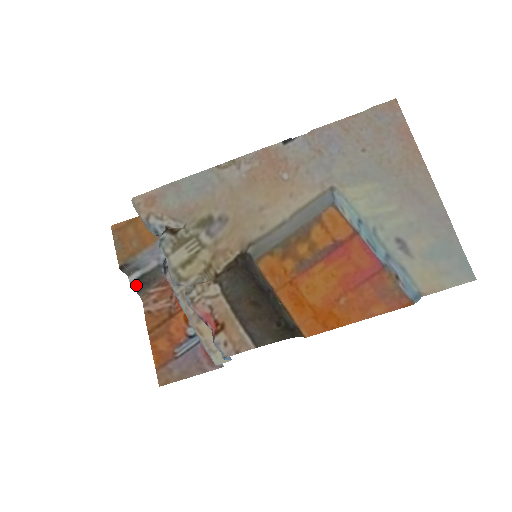
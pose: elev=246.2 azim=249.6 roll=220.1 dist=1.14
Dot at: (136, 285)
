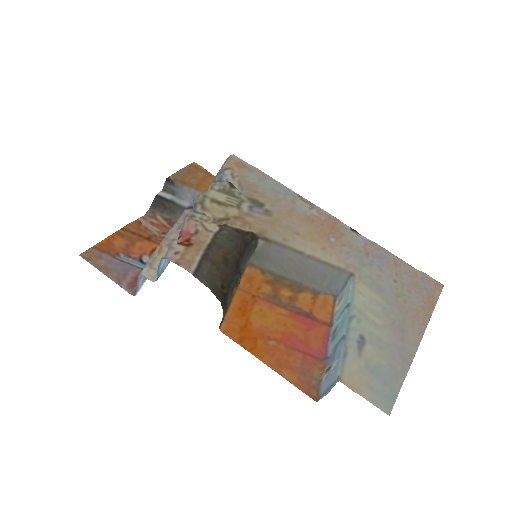
Dot at: (158, 200)
